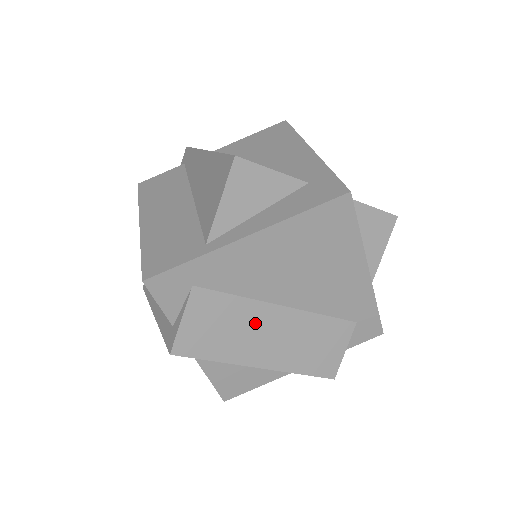
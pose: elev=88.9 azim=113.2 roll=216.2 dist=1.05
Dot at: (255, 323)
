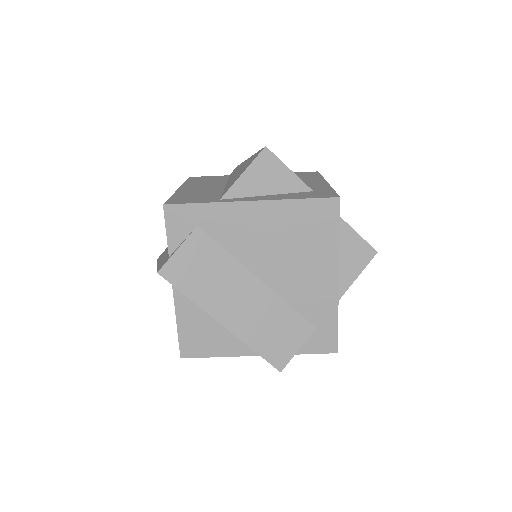
Dot at: (232, 282)
